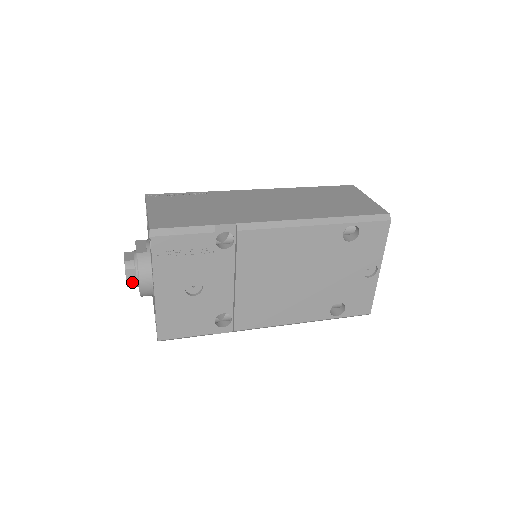
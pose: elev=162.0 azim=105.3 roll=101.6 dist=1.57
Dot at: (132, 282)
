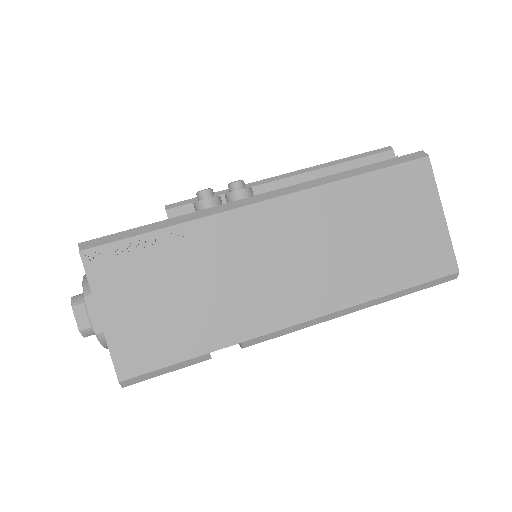
Dot at: occluded
